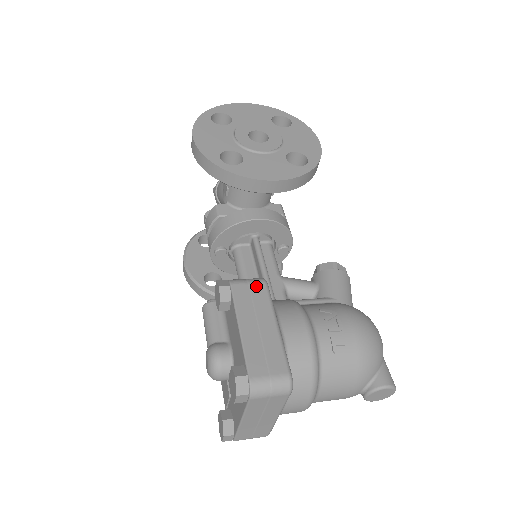
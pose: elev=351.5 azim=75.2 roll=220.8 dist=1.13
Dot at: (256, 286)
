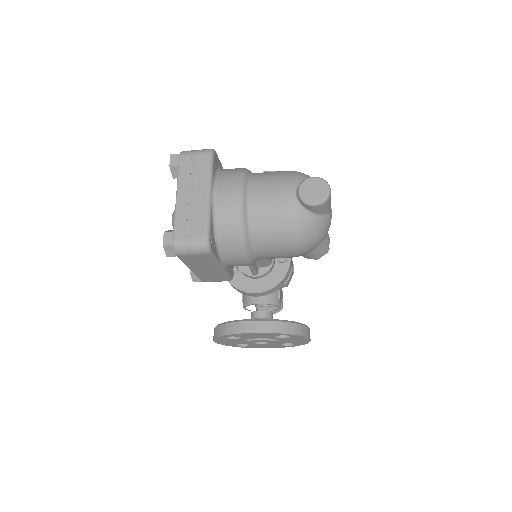
Dot at: occluded
